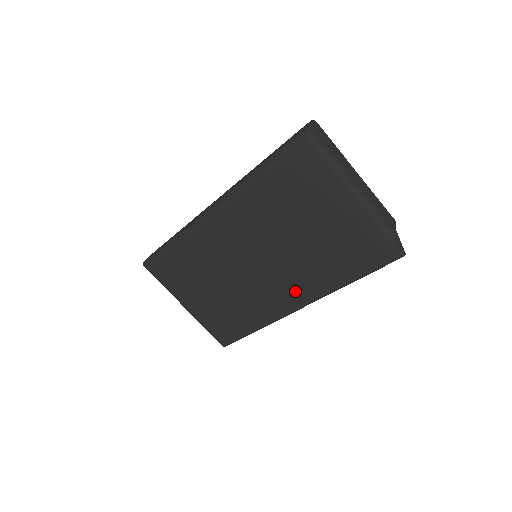
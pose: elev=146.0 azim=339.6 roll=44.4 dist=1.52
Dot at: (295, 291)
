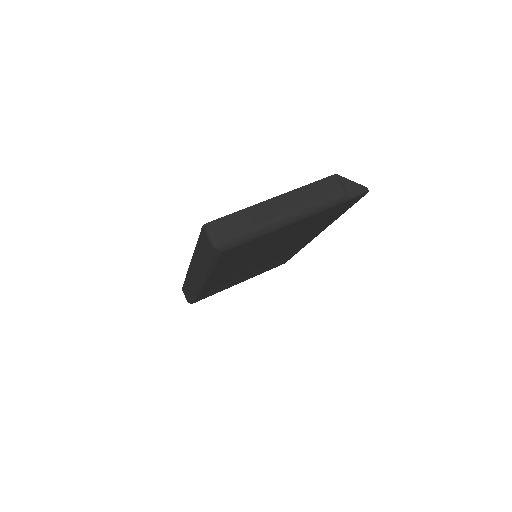
Dot at: (304, 240)
